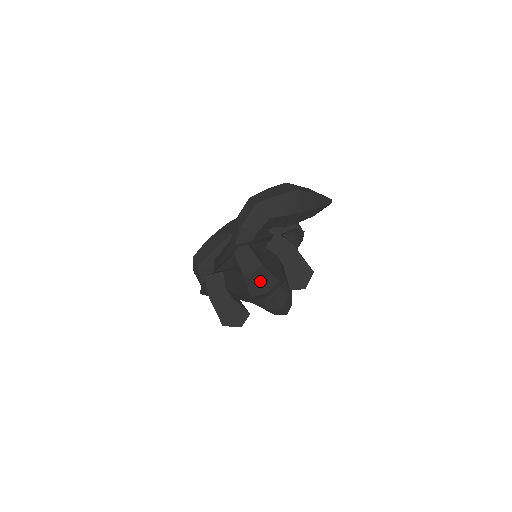
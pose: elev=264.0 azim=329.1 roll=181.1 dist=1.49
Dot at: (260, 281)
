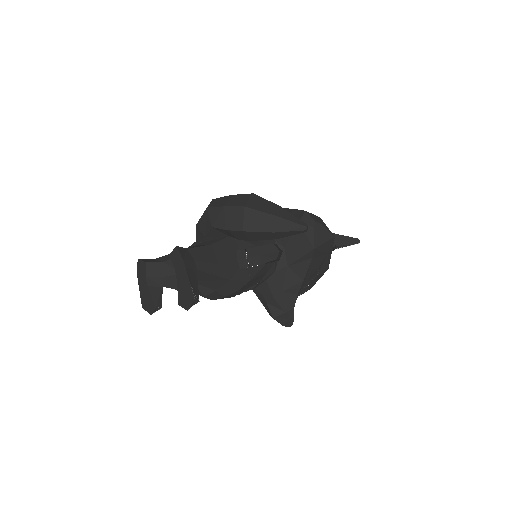
Dot at: occluded
